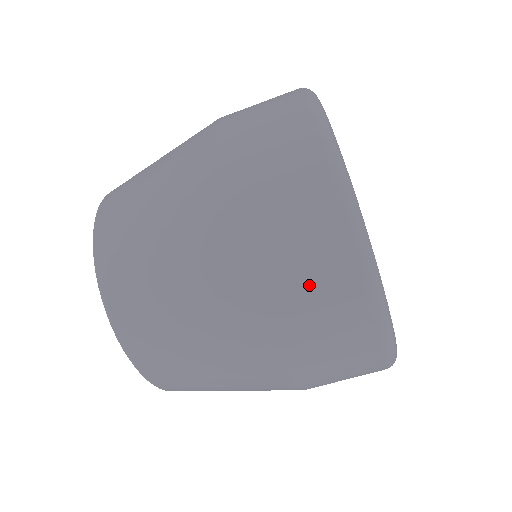
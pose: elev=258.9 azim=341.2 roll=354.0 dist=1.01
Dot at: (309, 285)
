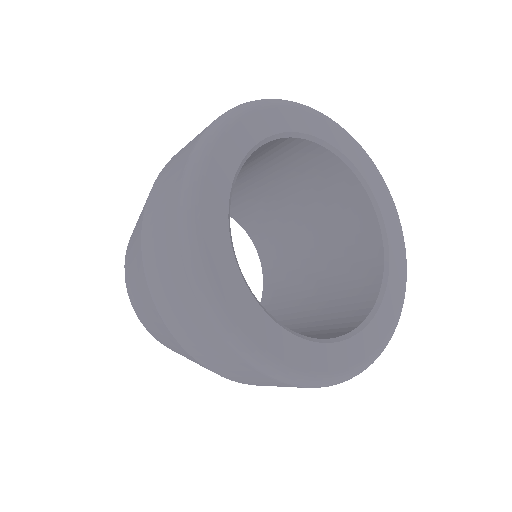
Dot at: (165, 185)
